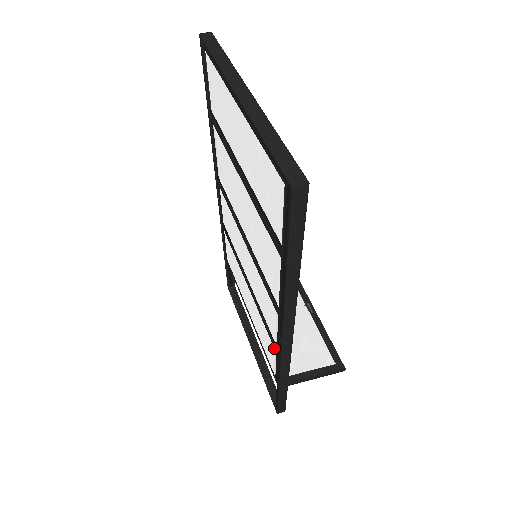
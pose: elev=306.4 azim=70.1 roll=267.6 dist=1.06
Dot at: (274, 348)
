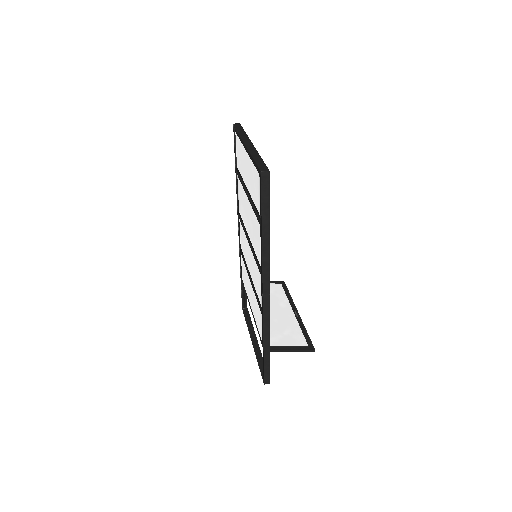
Dot at: (261, 312)
